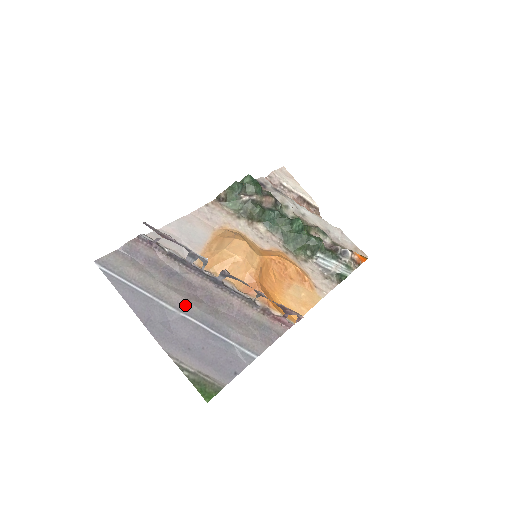
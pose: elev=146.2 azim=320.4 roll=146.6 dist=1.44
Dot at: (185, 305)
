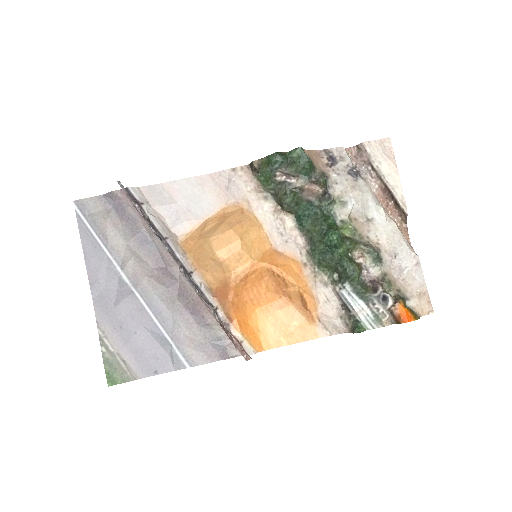
Dot at: (141, 281)
